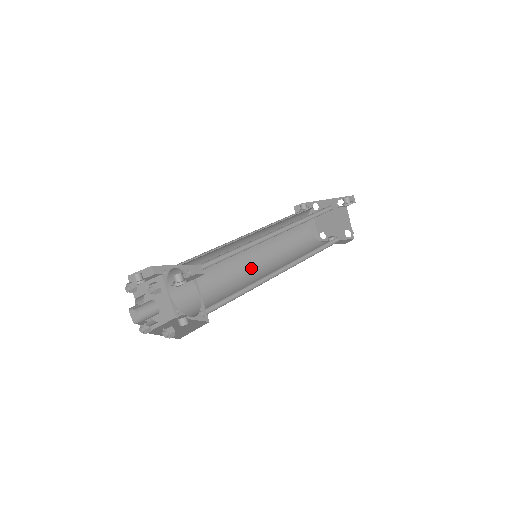
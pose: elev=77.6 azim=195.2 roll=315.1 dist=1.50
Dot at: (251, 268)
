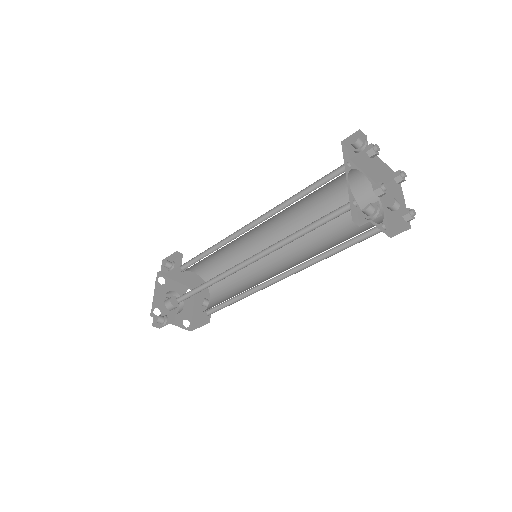
Dot at: (271, 244)
